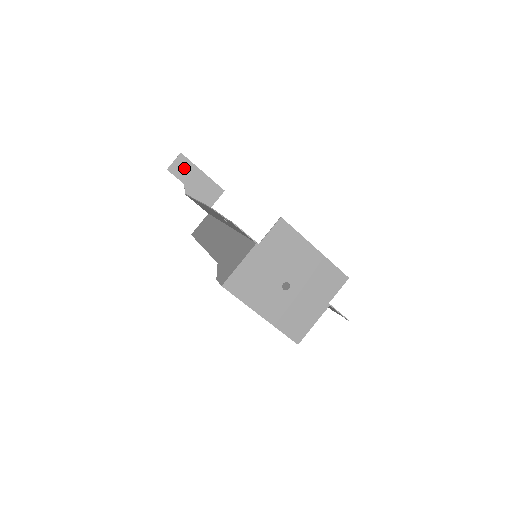
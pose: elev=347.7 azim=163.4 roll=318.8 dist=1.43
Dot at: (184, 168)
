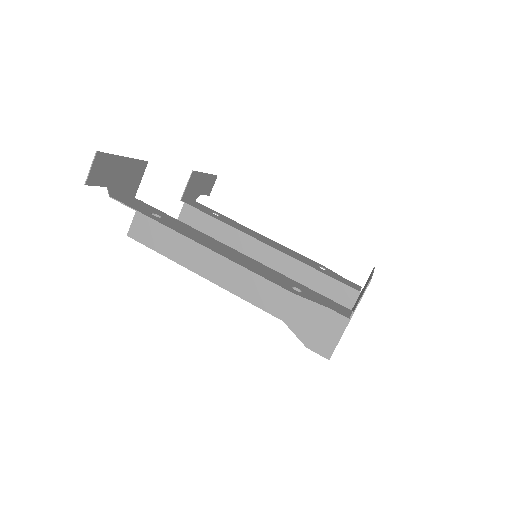
Dot at: (104, 168)
